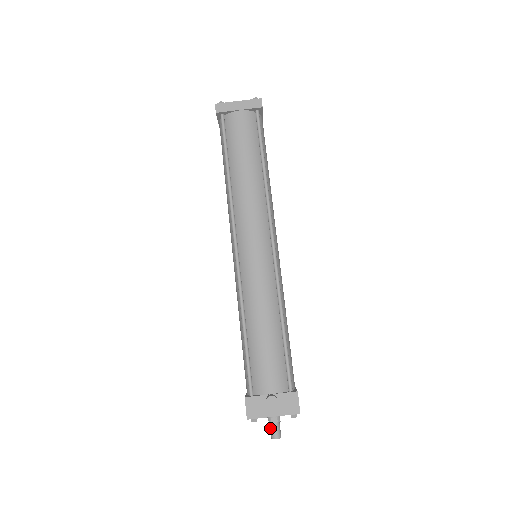
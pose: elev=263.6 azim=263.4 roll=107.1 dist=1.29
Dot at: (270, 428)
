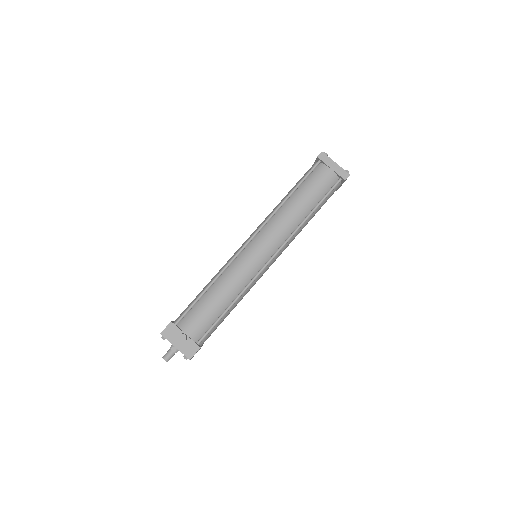
Dot at: (167, 351)
